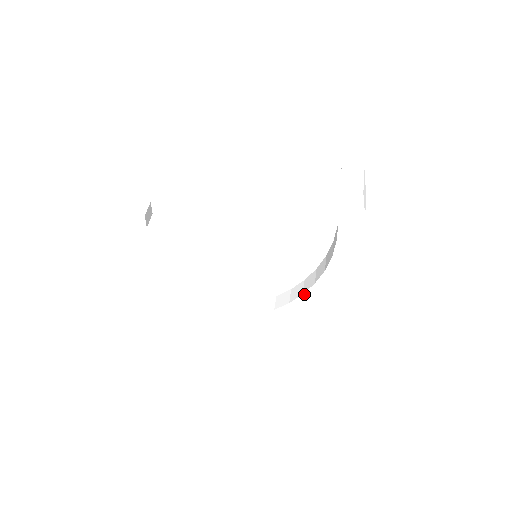
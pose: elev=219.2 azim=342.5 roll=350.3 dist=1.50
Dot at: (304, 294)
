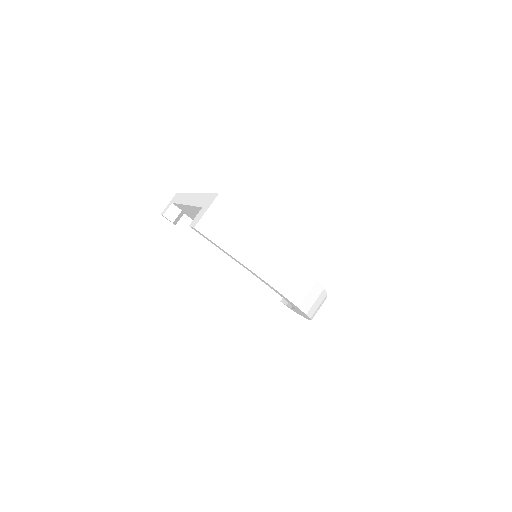
Dot at: occluded
